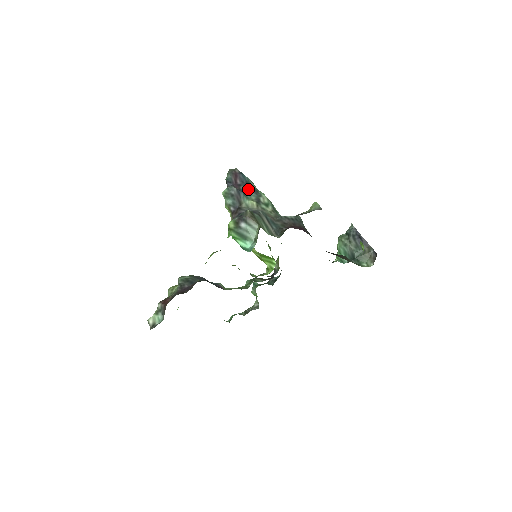
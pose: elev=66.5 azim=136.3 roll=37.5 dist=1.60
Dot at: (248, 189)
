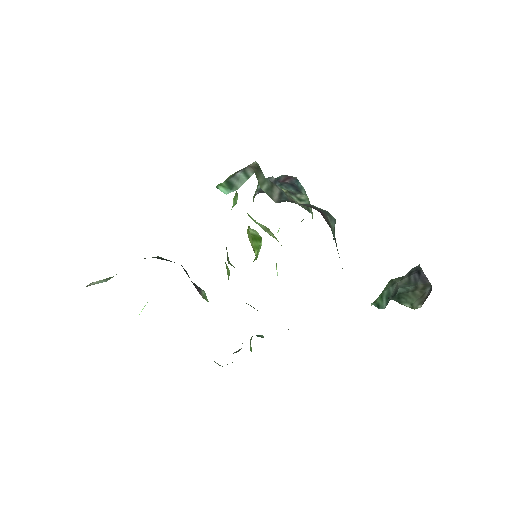
Dot at: (291, 186)
